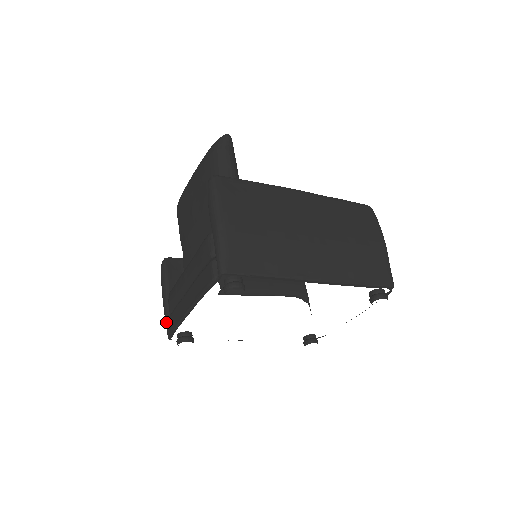
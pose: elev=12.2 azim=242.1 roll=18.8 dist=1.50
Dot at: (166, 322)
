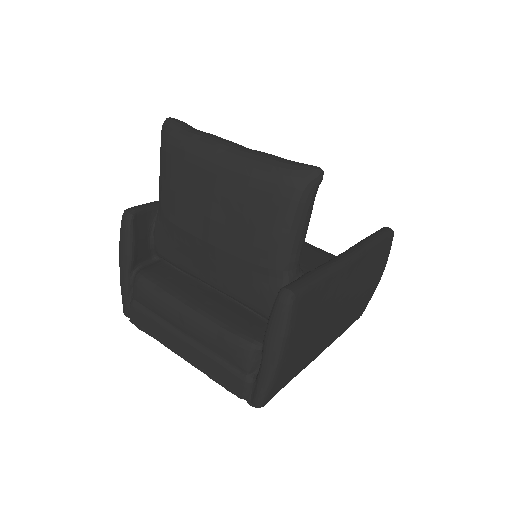
Dot at: (124, 299)
